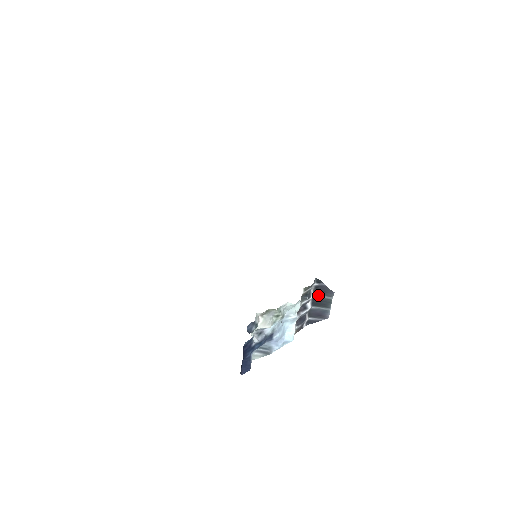
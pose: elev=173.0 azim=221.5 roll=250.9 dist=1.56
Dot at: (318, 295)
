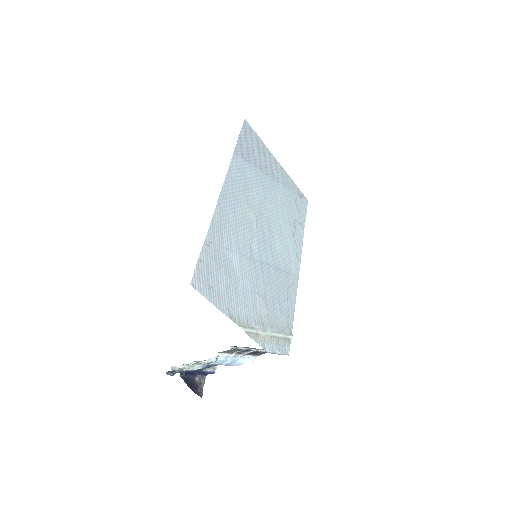
Dot at: occluded
